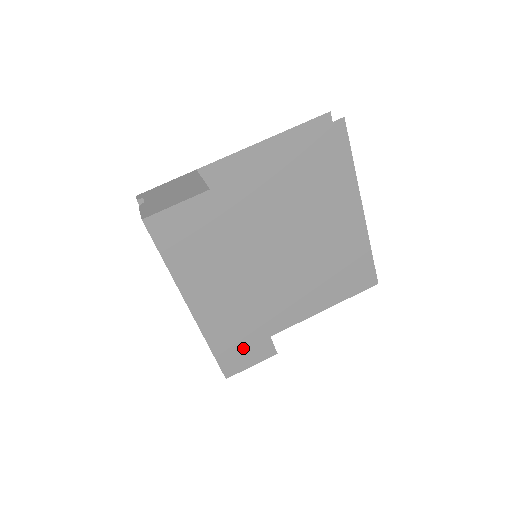
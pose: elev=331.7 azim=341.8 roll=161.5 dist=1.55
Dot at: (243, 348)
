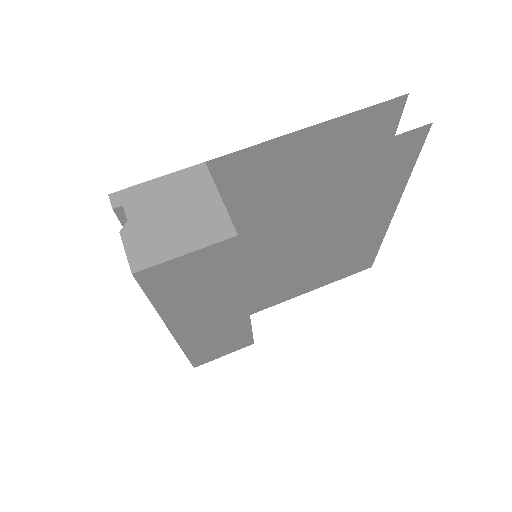
Dot at: (221, 347)
